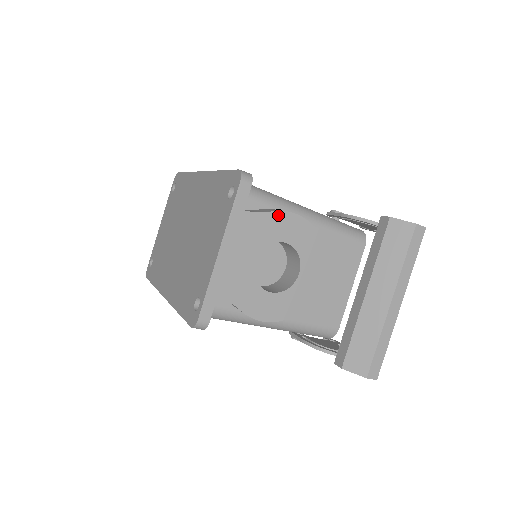
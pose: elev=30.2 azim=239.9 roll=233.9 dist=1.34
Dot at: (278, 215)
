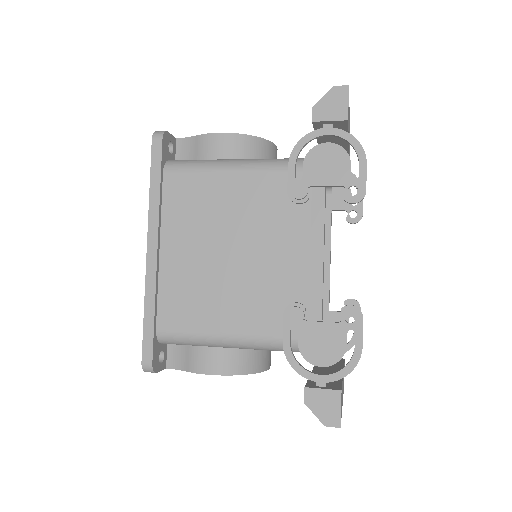
Dot at: (195, 372)
